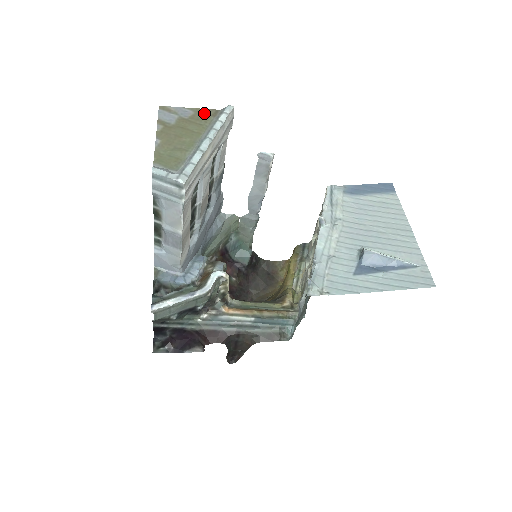
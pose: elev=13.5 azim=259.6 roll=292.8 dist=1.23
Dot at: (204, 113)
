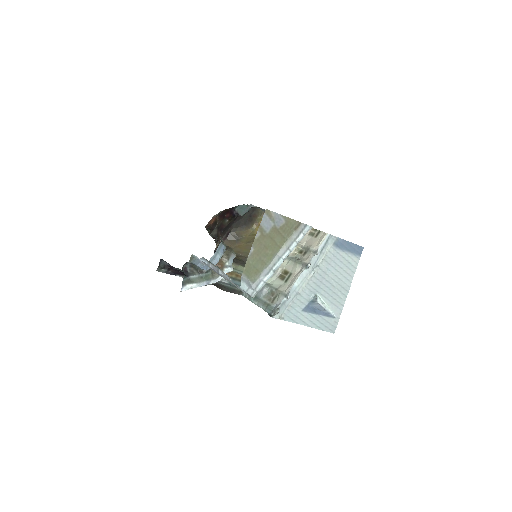
Dot at: (291, 225)
